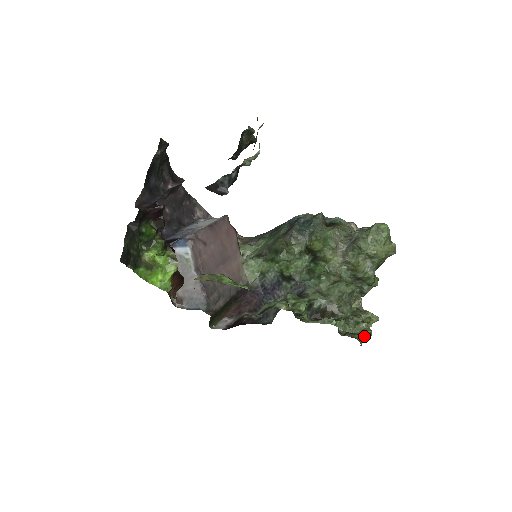
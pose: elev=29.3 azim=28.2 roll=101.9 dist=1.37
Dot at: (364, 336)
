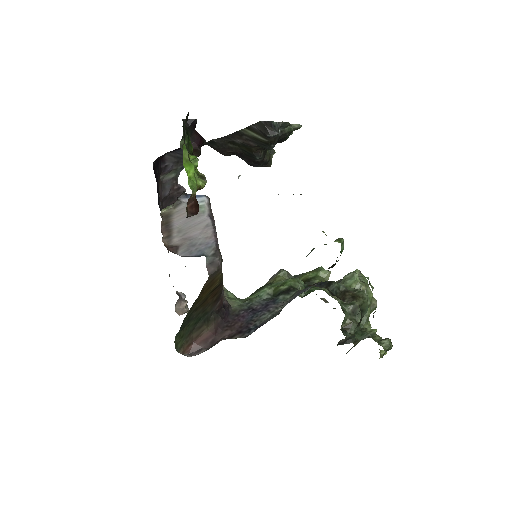
Dot at: (386, 342)
